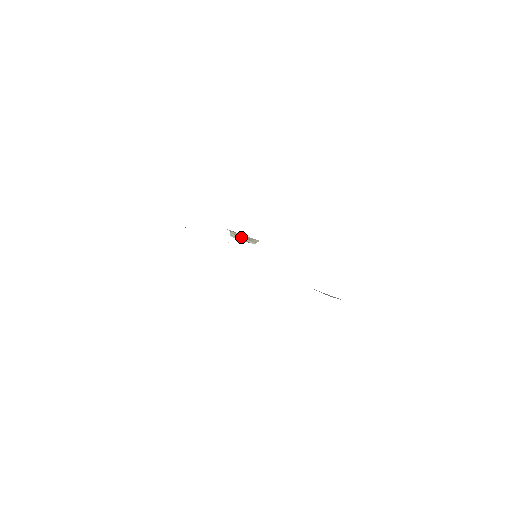
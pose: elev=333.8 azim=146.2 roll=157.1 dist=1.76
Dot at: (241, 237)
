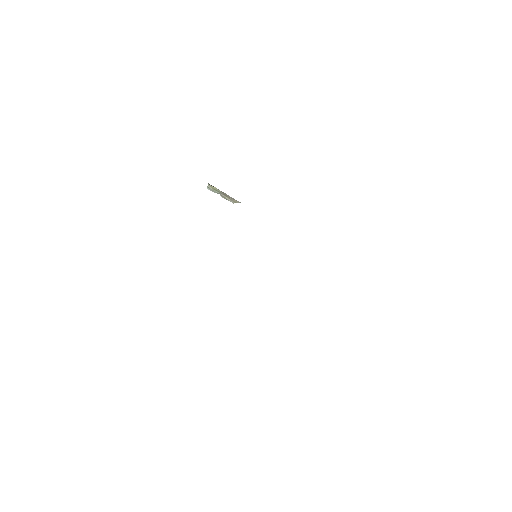
Dot at: (220, 192)
